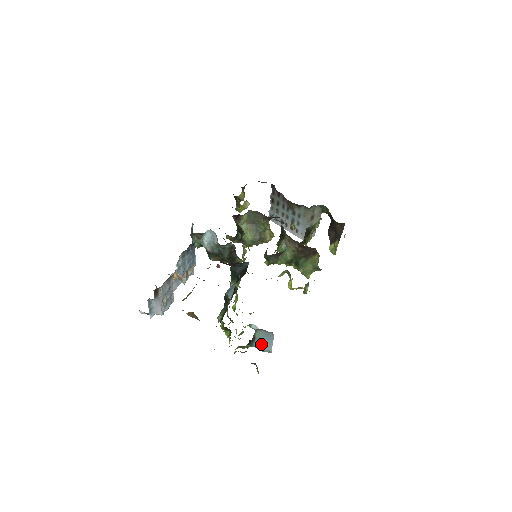
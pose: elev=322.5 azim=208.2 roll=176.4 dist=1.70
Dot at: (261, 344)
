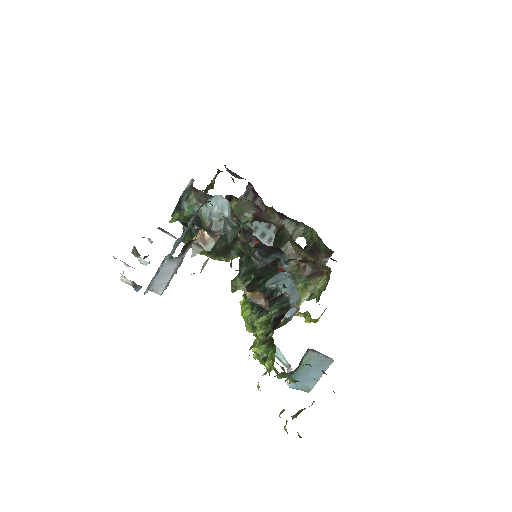
Dot at: (304, 375)
